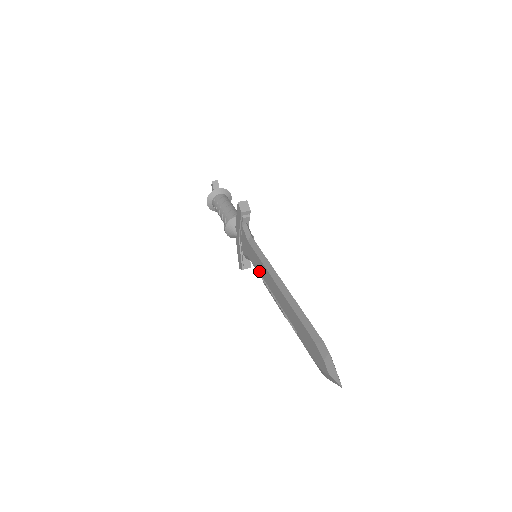
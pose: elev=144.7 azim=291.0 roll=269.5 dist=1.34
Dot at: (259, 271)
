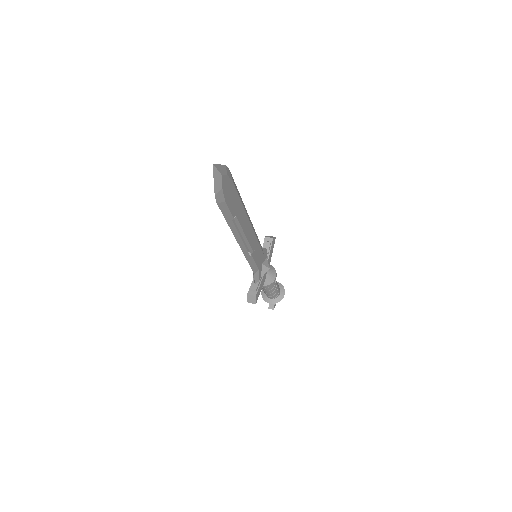
Dot at: occluded
